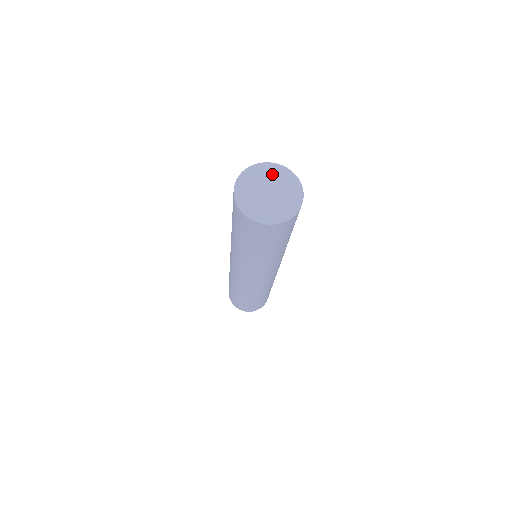
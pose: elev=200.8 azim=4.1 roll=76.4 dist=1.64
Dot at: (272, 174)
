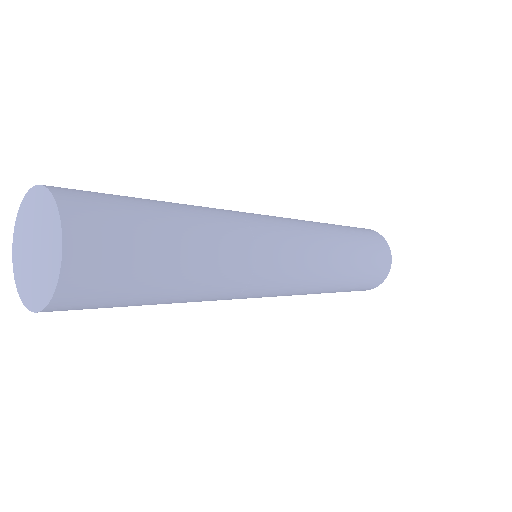
Dot at: (38, 210)
